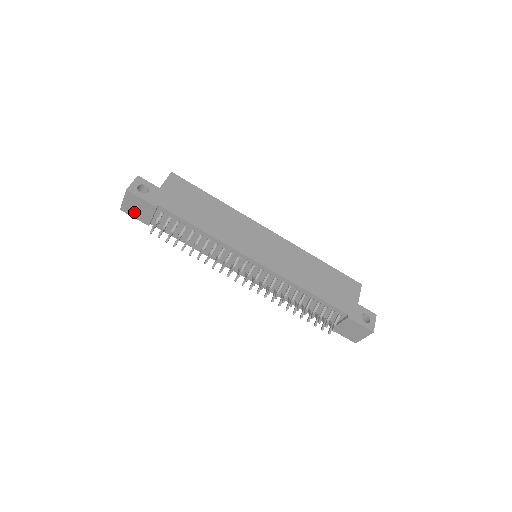
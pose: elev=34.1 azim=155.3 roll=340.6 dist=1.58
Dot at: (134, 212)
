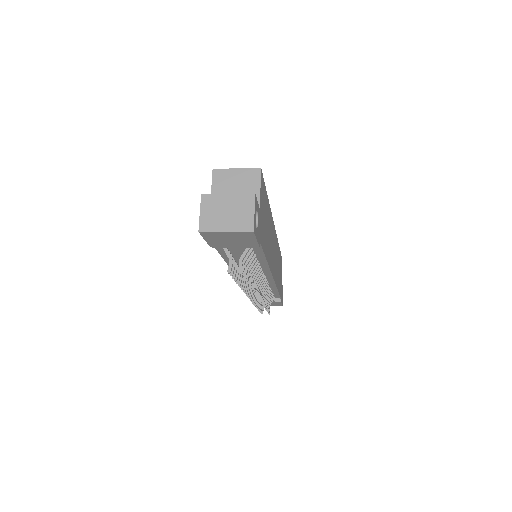
Dot at: (217, 239)
